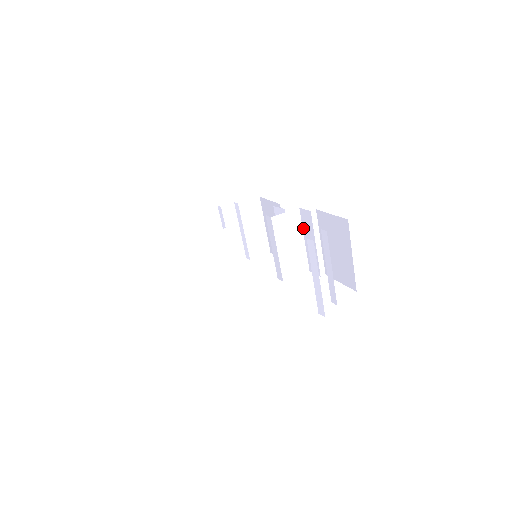
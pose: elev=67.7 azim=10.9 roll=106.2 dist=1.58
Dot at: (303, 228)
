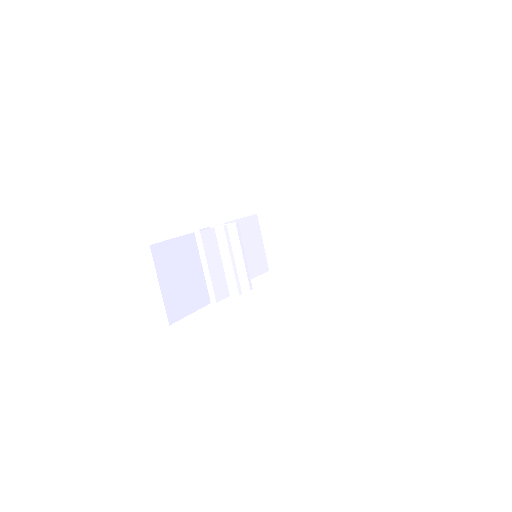
Dot at: (298, 236)
